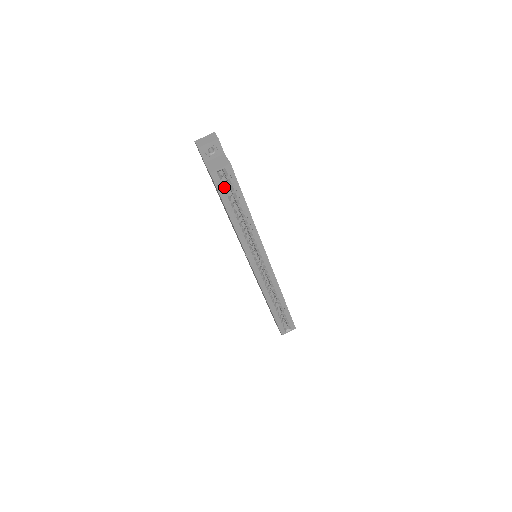
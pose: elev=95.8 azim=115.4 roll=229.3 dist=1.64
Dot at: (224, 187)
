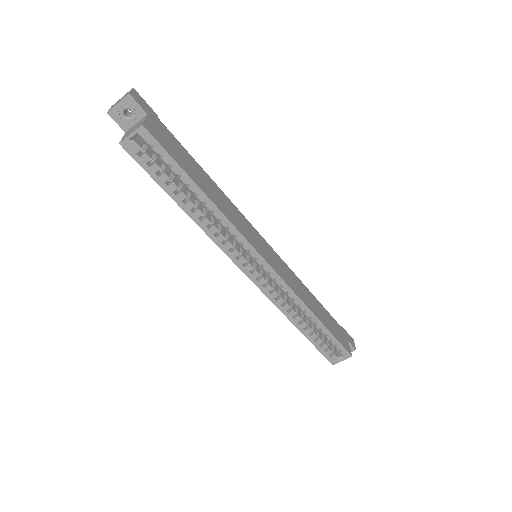
Dot at: (153, 162)
